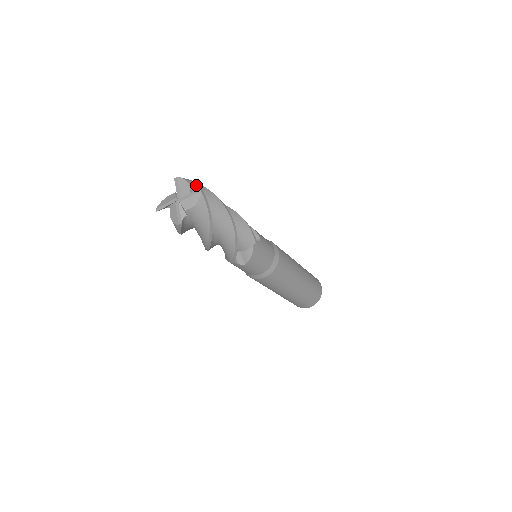
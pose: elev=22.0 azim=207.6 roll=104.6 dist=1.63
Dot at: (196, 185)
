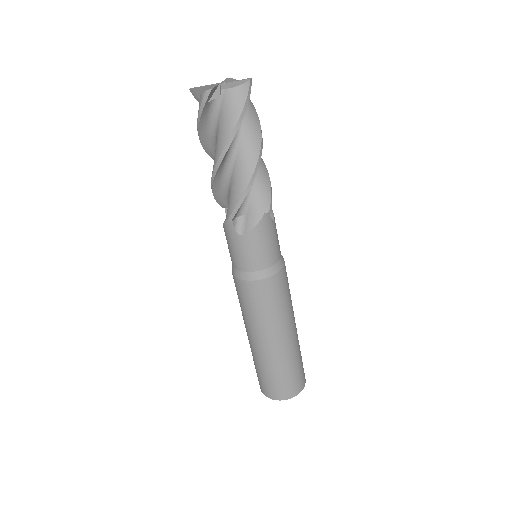
Dot at: occluded
